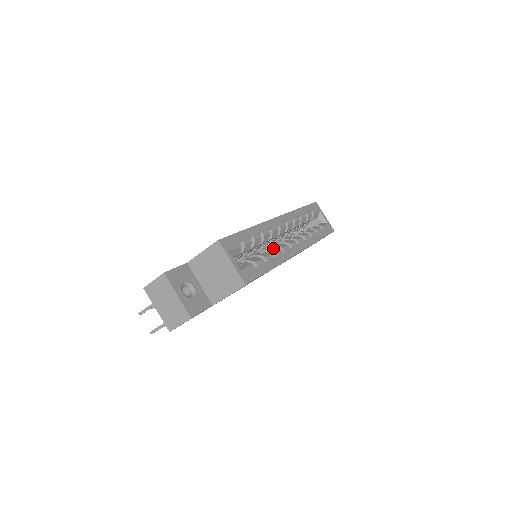
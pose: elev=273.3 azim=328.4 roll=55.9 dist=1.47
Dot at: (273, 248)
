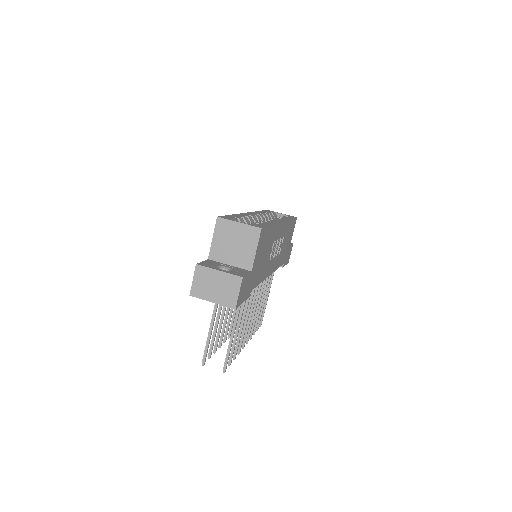
Dot at: occluded
